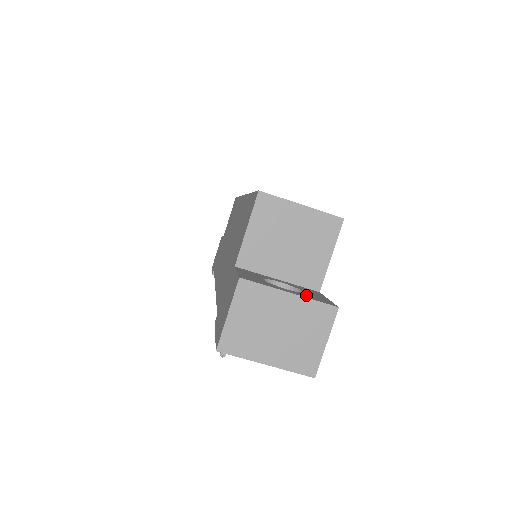
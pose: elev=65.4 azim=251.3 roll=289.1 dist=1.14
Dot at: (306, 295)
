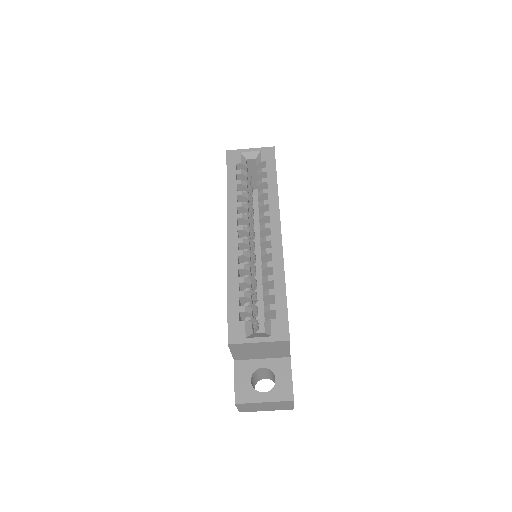
Dot at: (275, 393)
